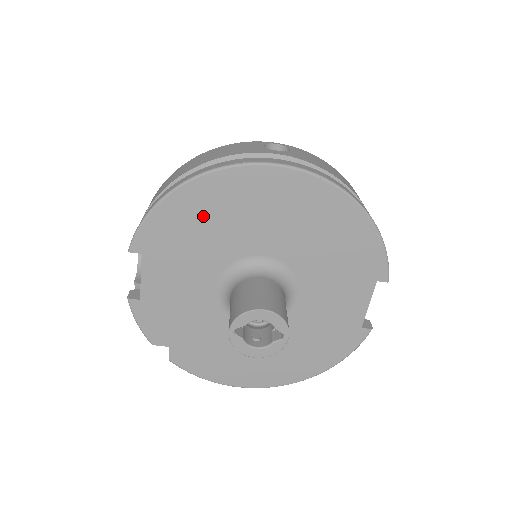
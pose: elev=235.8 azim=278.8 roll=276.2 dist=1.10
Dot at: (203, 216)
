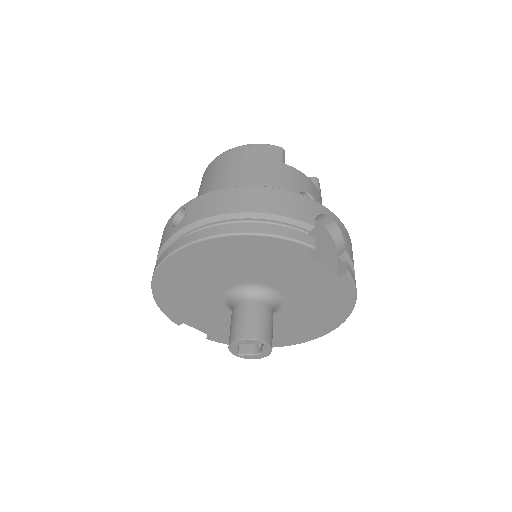
Dot at: (179, 295)
